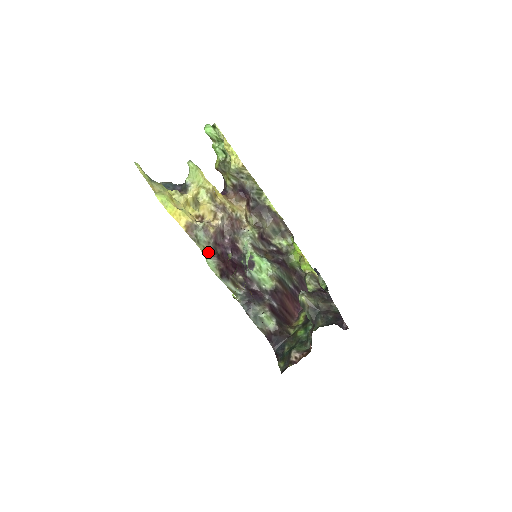
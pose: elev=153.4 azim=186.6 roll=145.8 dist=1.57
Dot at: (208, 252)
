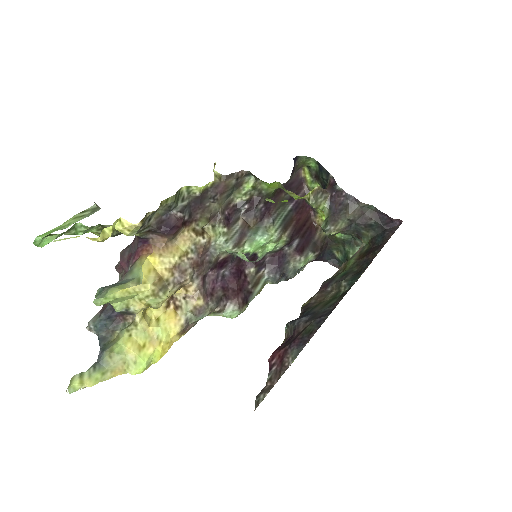
Dot at: (218, 311)
